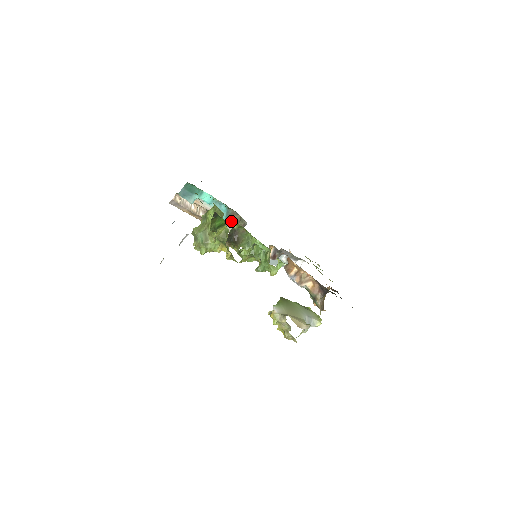
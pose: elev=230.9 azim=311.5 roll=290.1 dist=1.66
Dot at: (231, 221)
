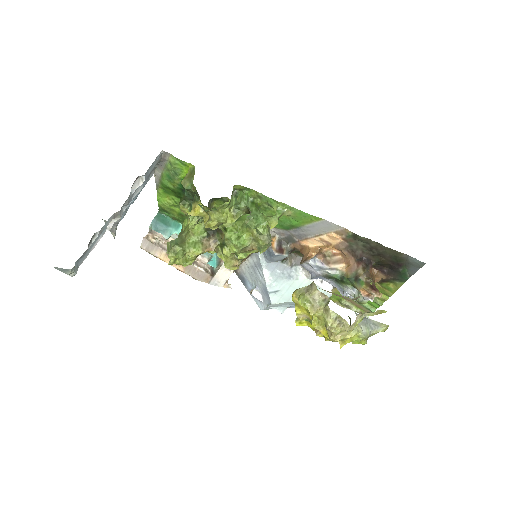
Dot at: occluded
